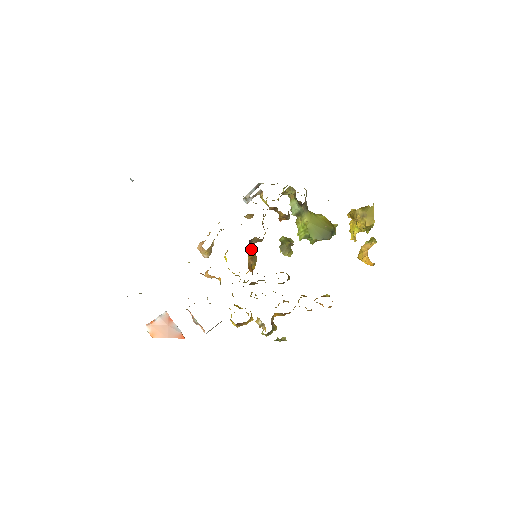
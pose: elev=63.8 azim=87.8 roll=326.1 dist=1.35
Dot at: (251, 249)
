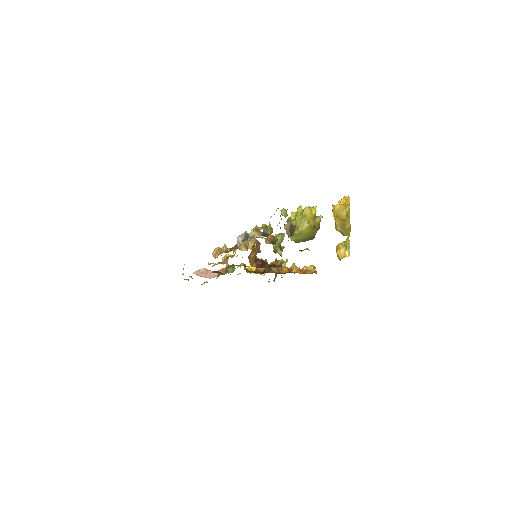
Dot at: (251, 253)
